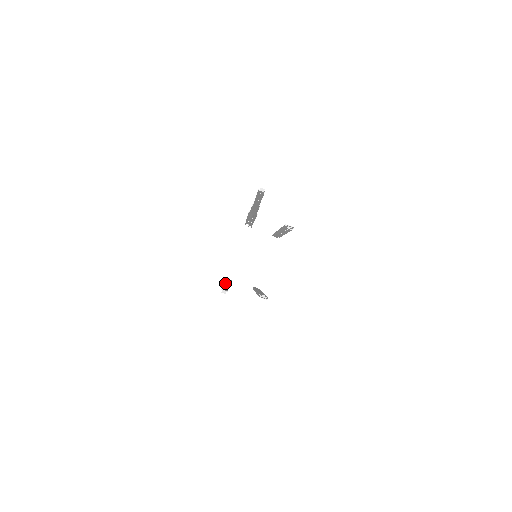
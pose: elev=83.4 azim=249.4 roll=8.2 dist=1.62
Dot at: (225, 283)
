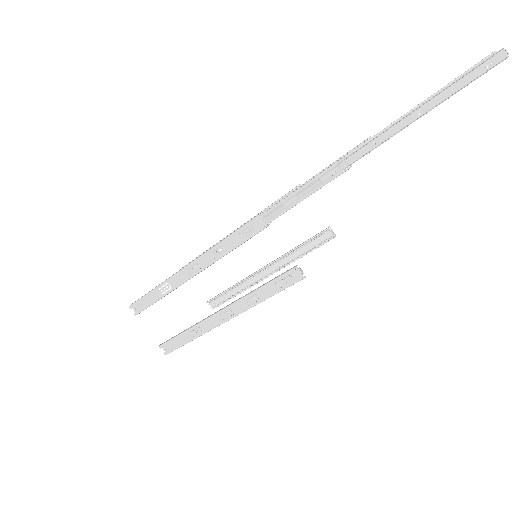
Dot at: (329, 171)
